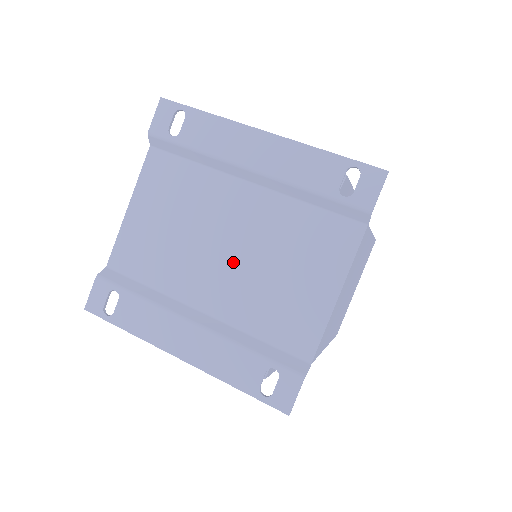
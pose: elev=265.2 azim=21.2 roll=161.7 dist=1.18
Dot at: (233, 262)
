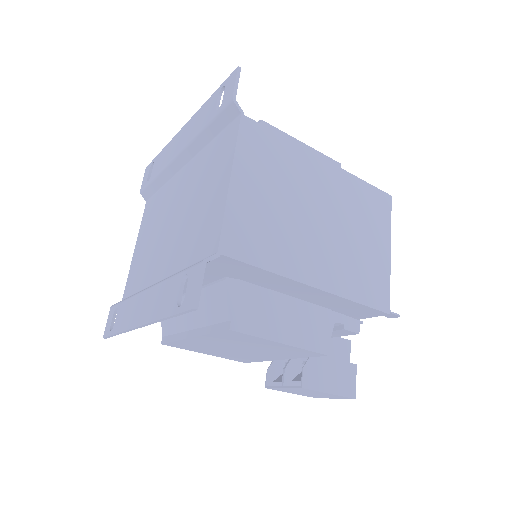
Dot at: (176, 226)
